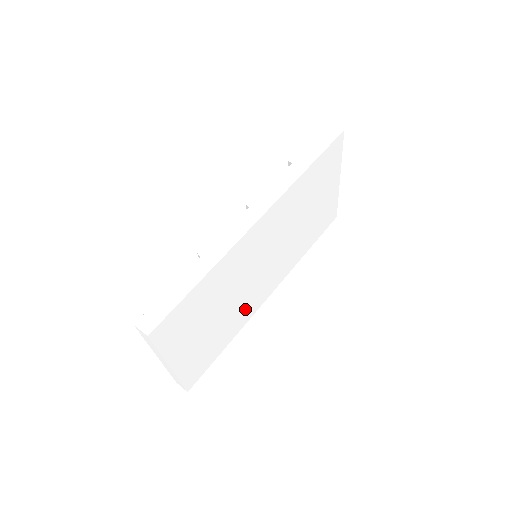
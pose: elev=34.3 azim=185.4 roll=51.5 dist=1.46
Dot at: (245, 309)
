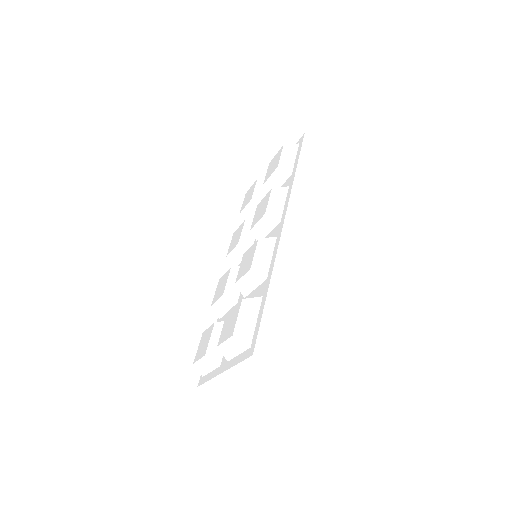
Dot at: occluded
